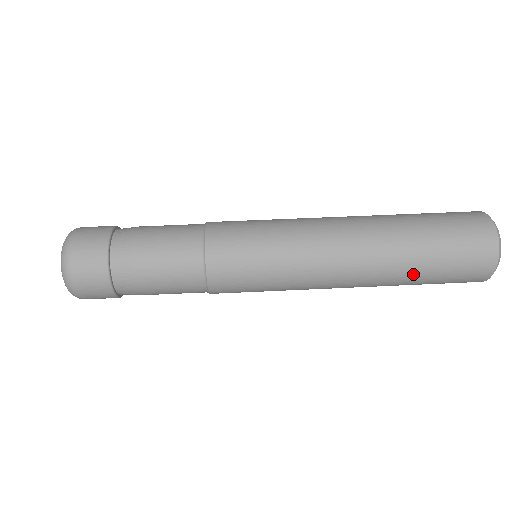
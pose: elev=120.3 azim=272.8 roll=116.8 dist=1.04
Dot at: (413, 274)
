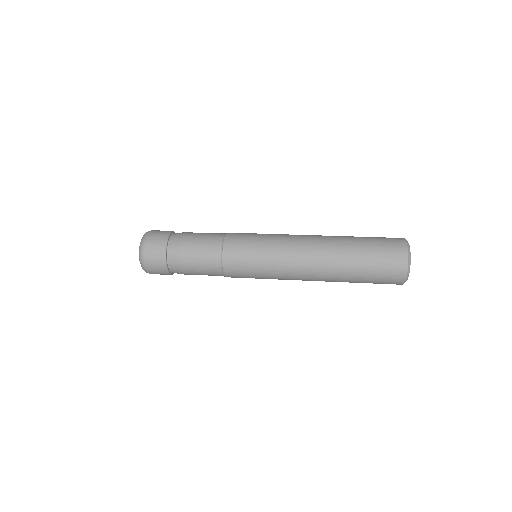
Dot at: (353, 255)
